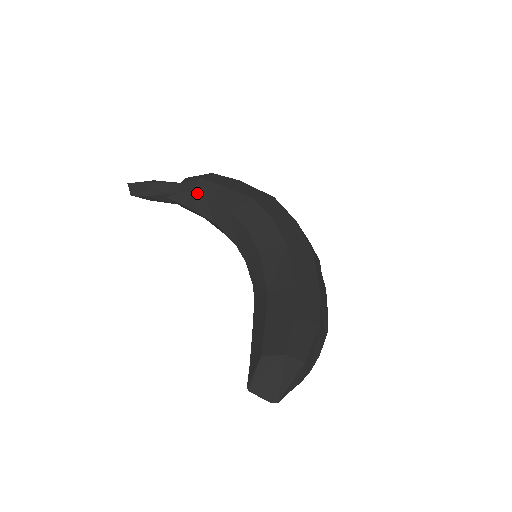
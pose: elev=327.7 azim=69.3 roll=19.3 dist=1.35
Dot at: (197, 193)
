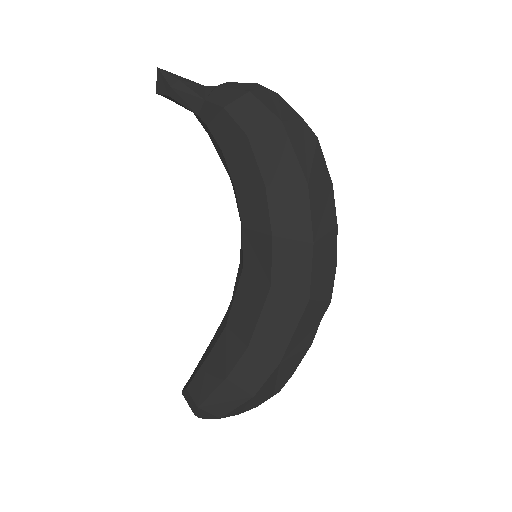
Dot at: (214, 132)
